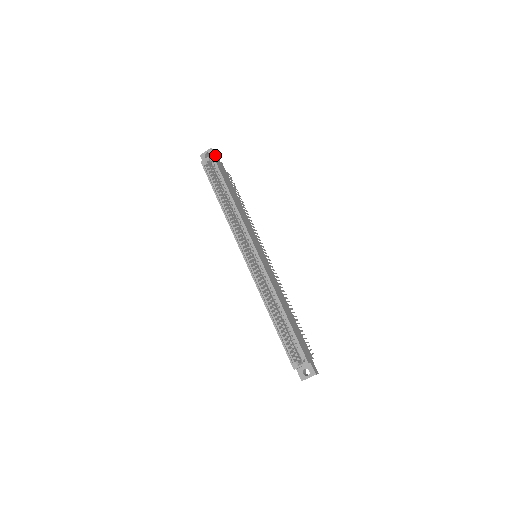
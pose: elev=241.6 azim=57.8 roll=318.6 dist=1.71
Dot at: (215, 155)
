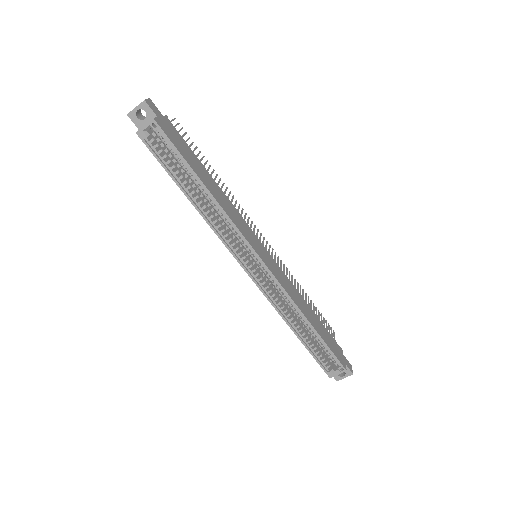
Dot at: (154, 112)
